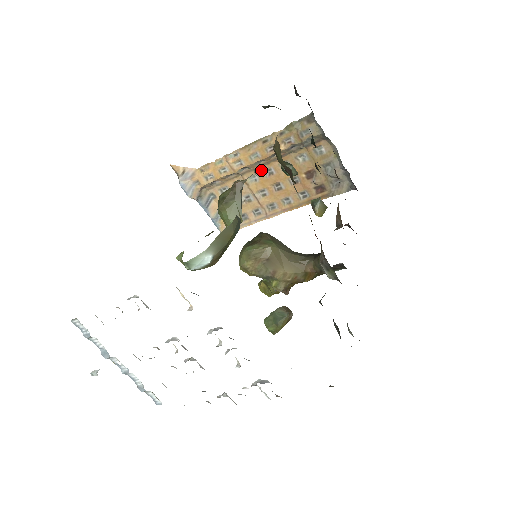
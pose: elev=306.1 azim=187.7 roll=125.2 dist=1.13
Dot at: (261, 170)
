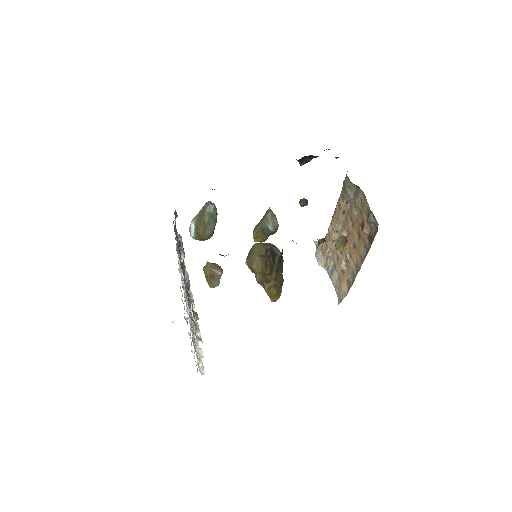
Dot at: (345, 232)
